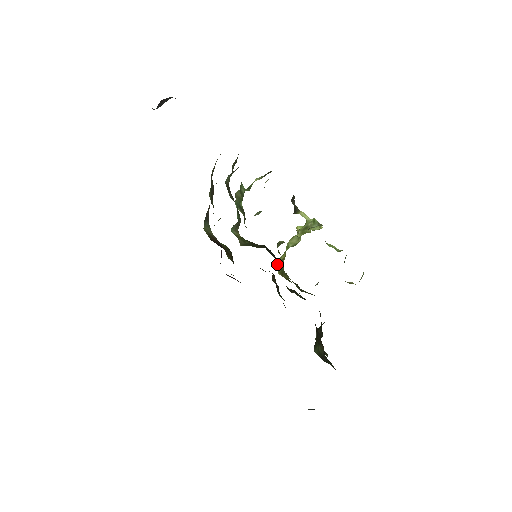
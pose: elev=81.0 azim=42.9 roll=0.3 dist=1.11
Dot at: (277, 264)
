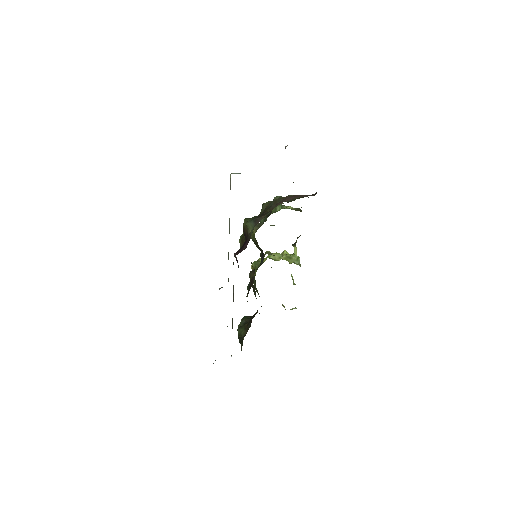
Dot at: (259, 266)
